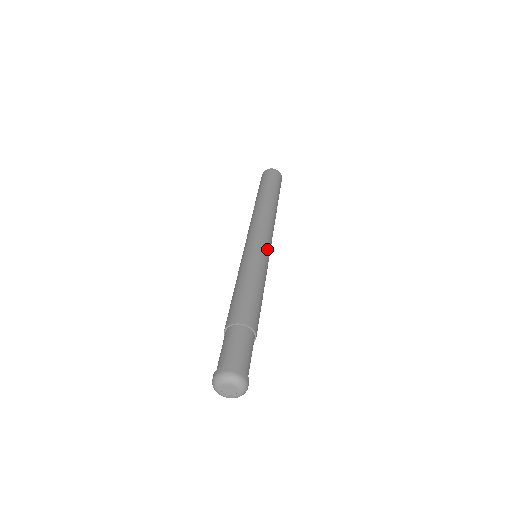
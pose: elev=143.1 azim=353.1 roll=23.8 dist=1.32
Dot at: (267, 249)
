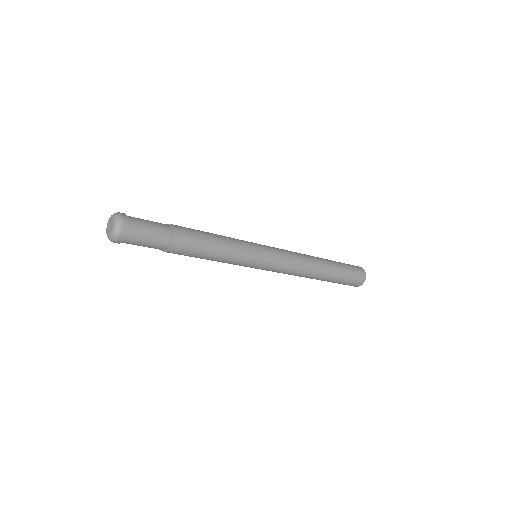
Dot at: (265, 248)
